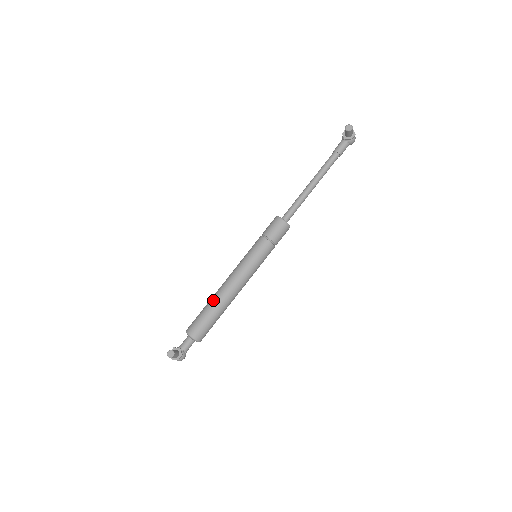
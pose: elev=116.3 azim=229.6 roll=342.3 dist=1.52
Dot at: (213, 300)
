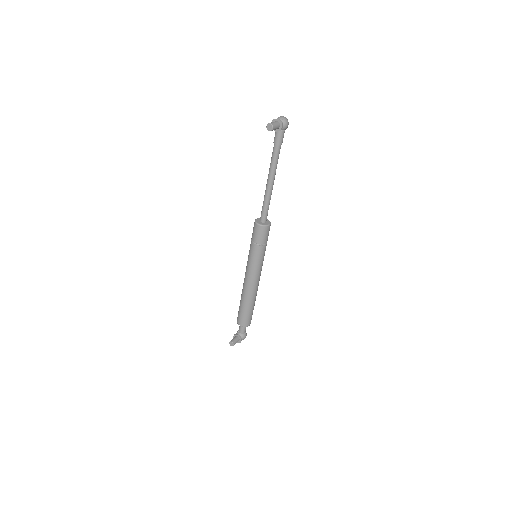
Dot at: (242, 298)
